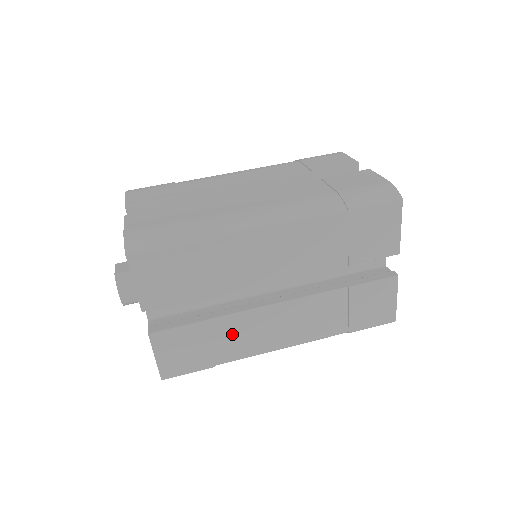
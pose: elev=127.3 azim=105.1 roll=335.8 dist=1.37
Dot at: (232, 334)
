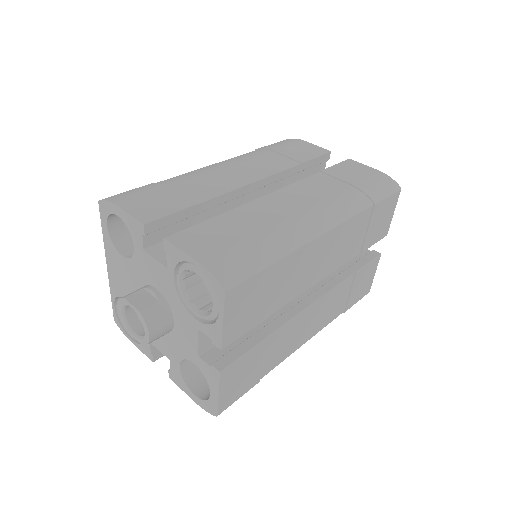
Dot at: (278, 344)
